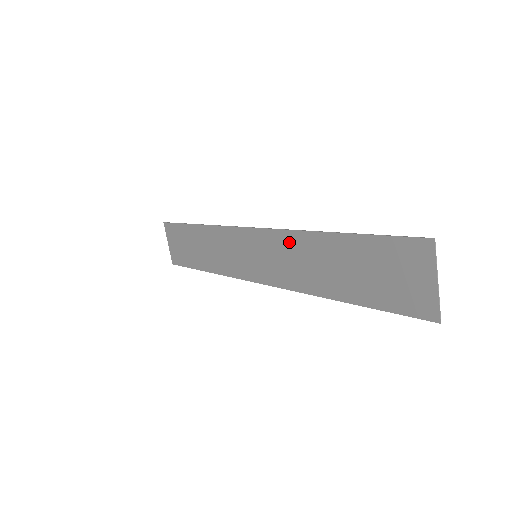
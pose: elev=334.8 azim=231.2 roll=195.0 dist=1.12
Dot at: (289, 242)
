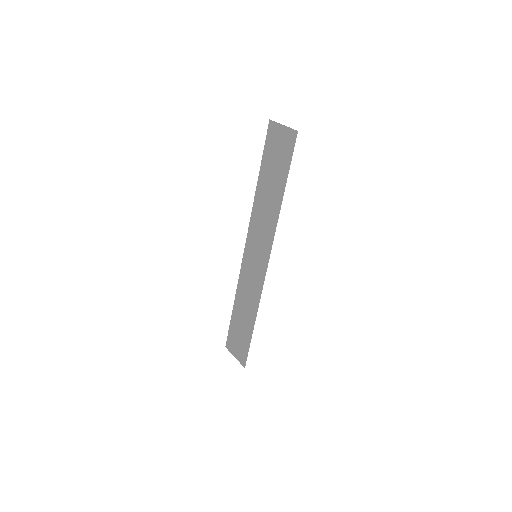
Dot at: (255, 218)
